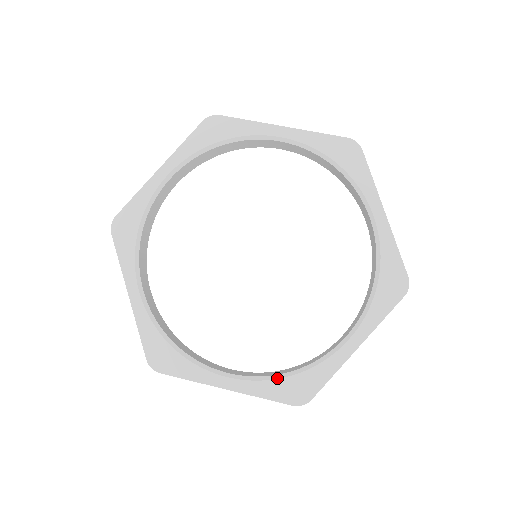
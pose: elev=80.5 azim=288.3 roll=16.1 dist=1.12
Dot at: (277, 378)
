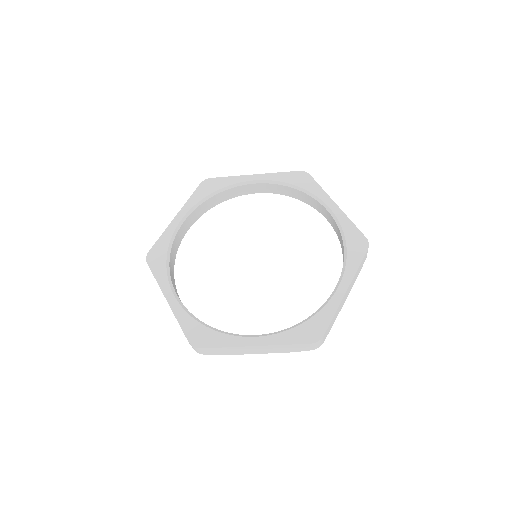
Dot at: (293, 327)
